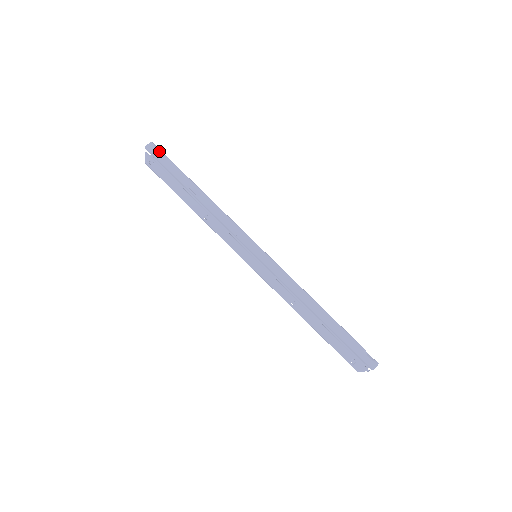
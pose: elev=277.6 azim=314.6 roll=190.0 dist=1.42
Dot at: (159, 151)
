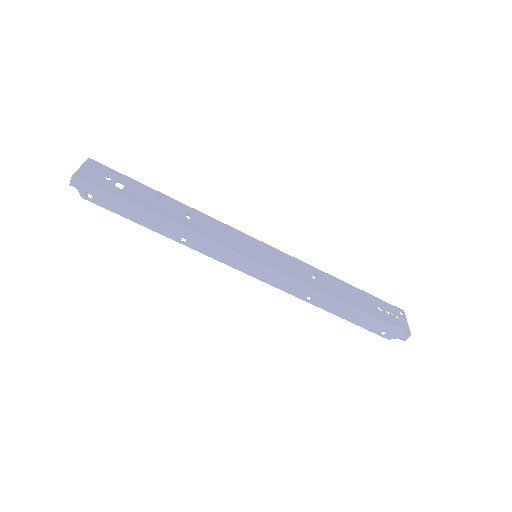
Dot at: (88, 186)
